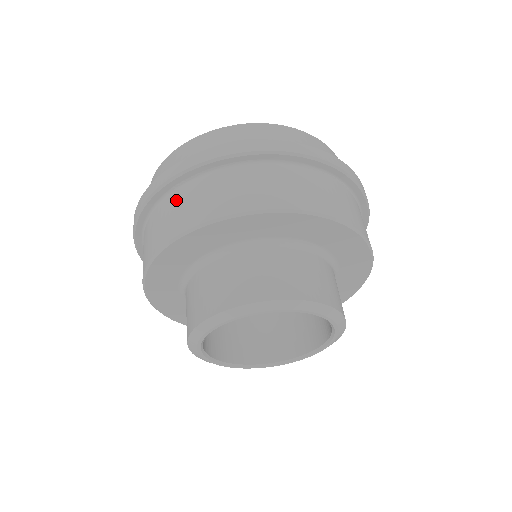
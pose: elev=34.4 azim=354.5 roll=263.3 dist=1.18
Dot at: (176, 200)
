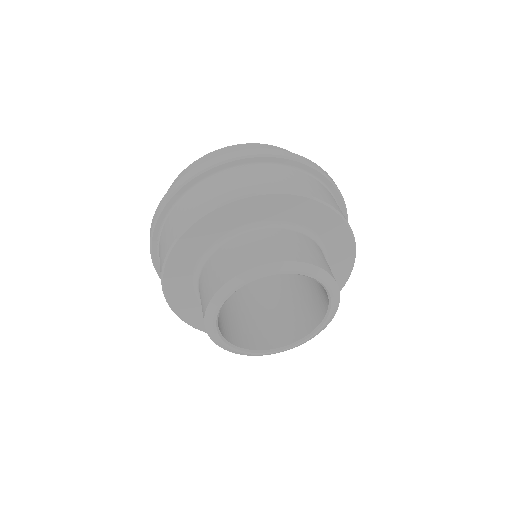
Dot at: occluded
